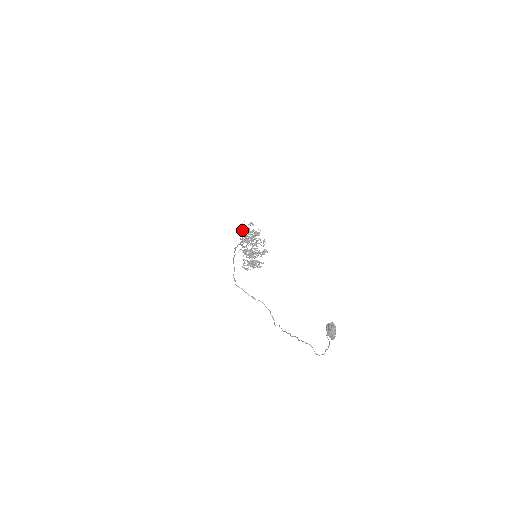
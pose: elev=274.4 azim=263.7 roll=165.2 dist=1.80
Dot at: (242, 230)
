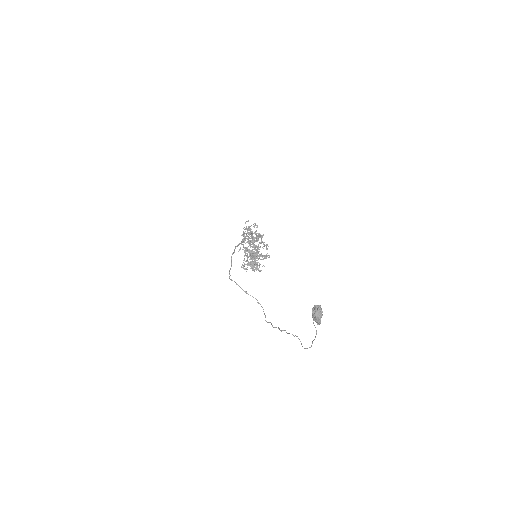
Dot at: (244, 229)
